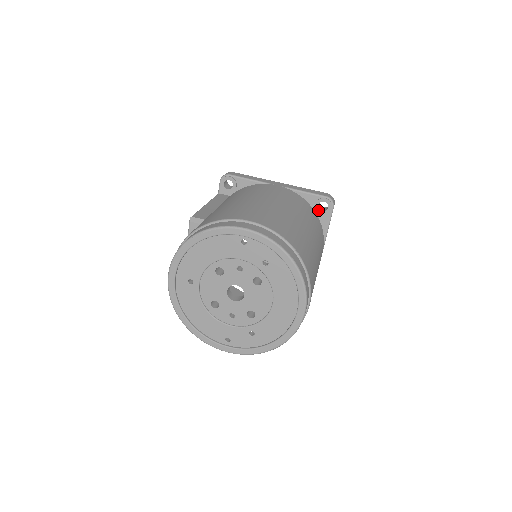
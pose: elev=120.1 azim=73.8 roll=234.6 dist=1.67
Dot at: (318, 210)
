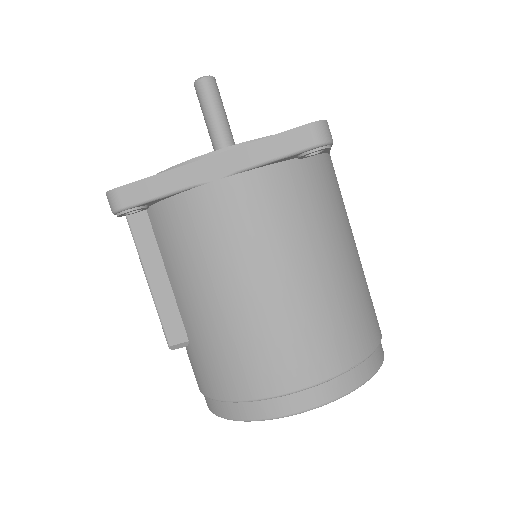
Dot at: (306, 157)
